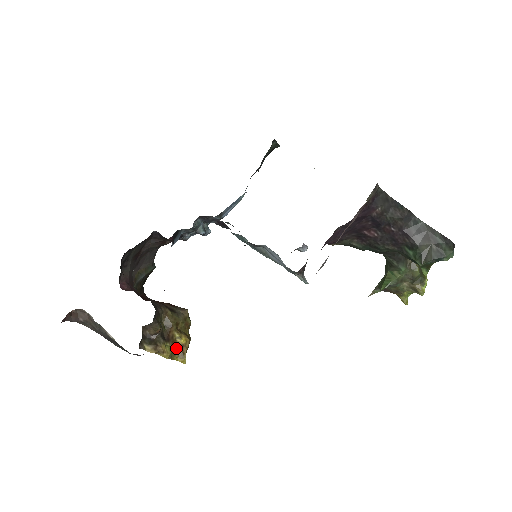
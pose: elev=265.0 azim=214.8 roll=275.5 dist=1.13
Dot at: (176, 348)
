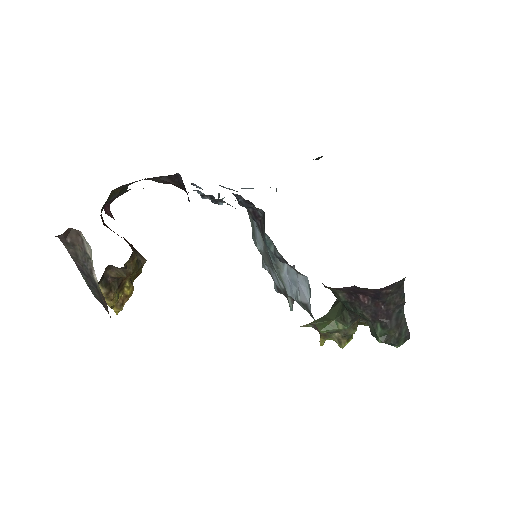
Dot at: (119, 296)
